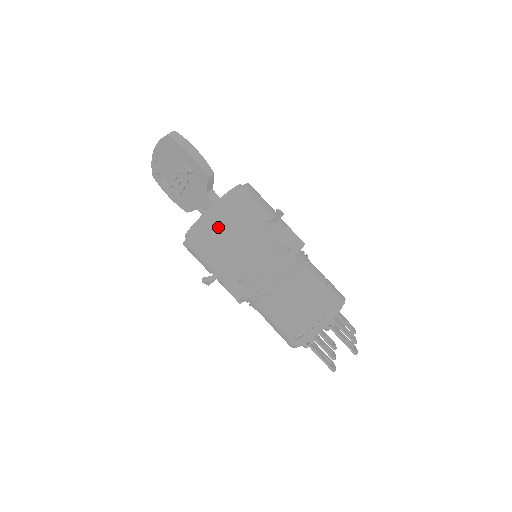
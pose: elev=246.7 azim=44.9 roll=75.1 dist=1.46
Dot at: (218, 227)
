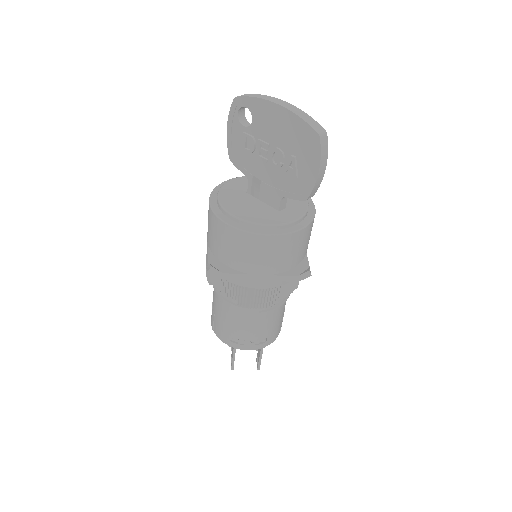
Dot at: (272, 249)
